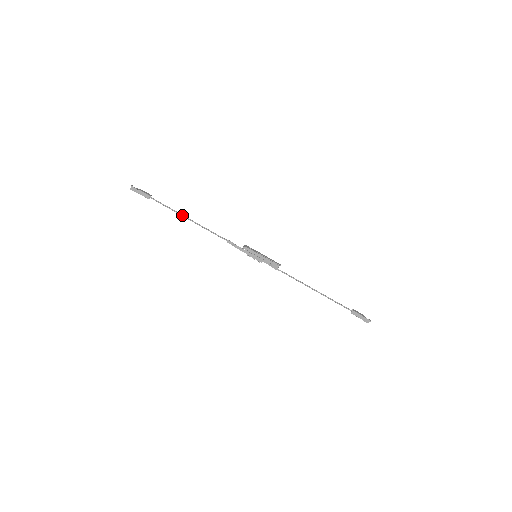
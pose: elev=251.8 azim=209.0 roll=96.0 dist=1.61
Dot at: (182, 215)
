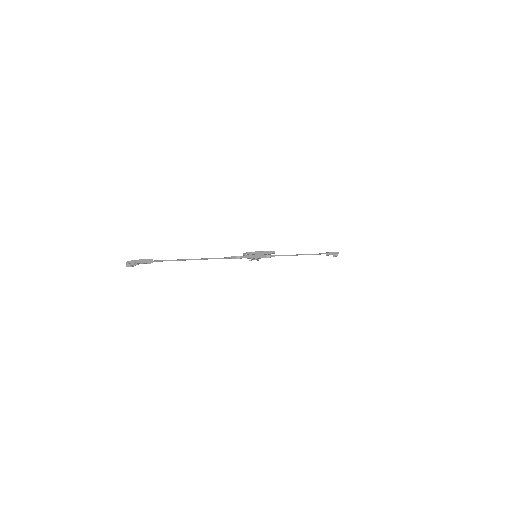
Dot at: (187, 259)
